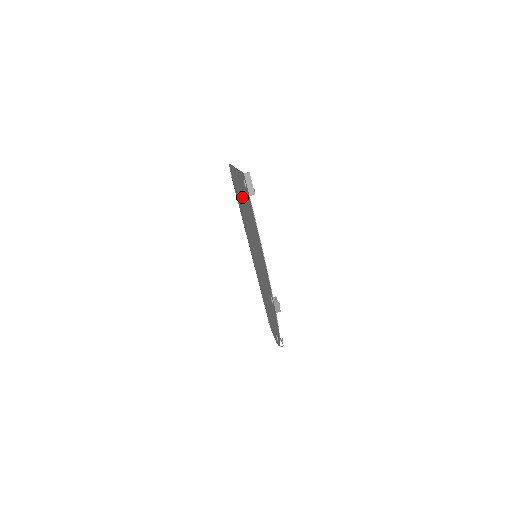
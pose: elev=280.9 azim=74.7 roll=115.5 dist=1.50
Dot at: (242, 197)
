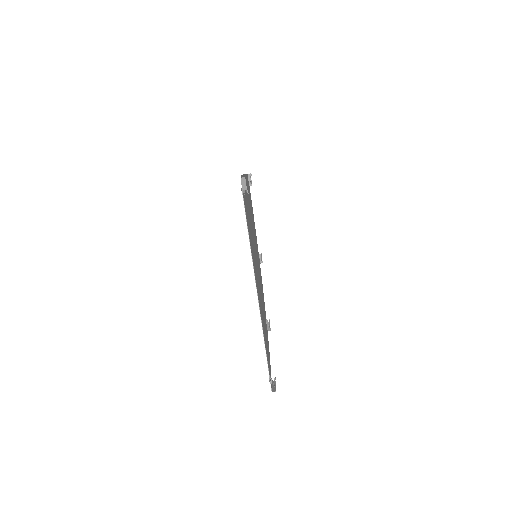
Dot at: (259, 296)
